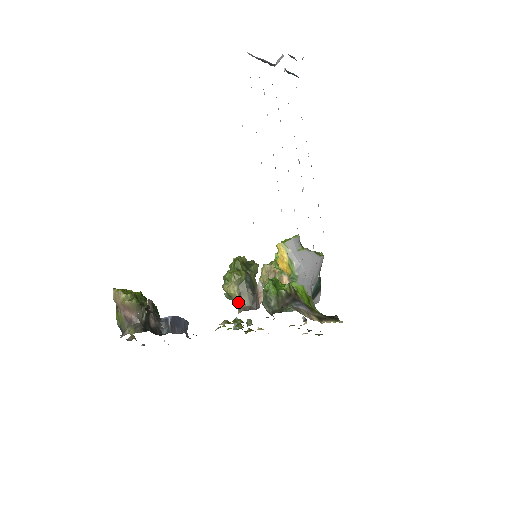
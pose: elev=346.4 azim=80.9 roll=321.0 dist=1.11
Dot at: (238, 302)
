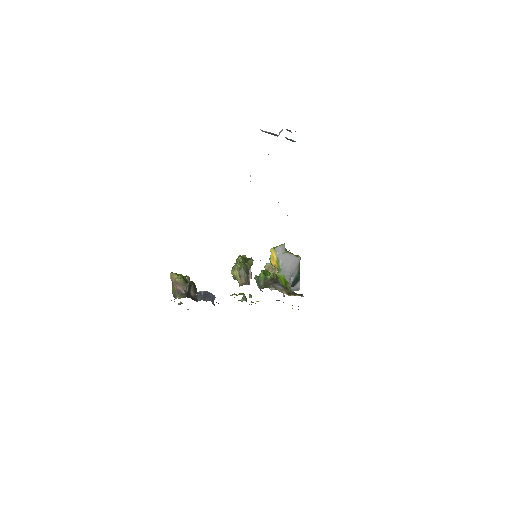
Dot at: (239, 281)
